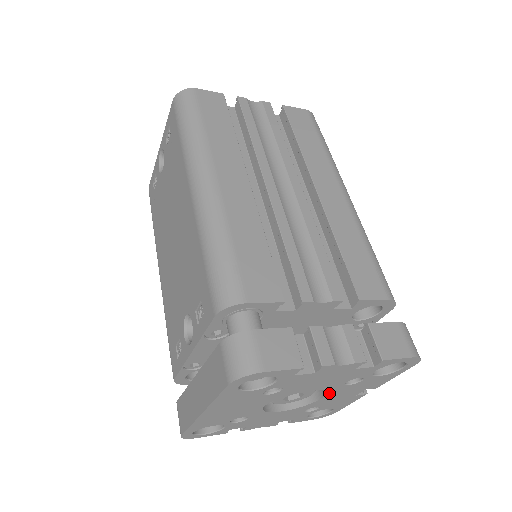
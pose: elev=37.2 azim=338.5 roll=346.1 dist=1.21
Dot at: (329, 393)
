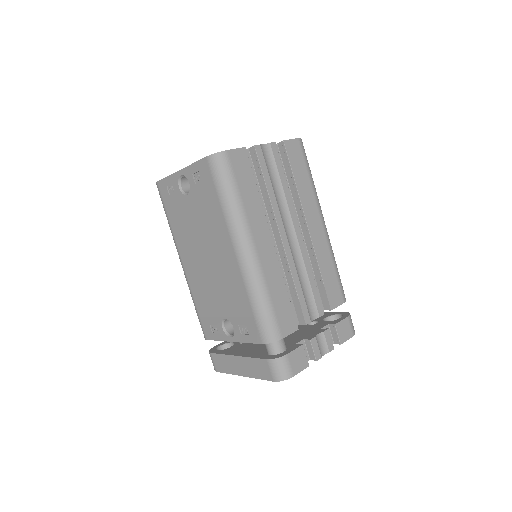
Dot at: occluded
